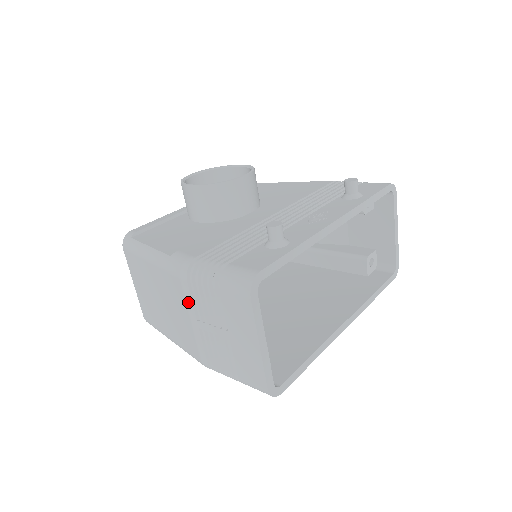
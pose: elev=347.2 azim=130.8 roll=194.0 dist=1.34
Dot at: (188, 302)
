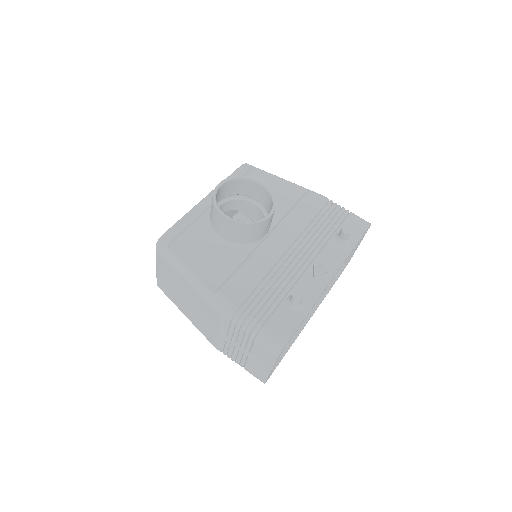
Dot at: (222, 327)
